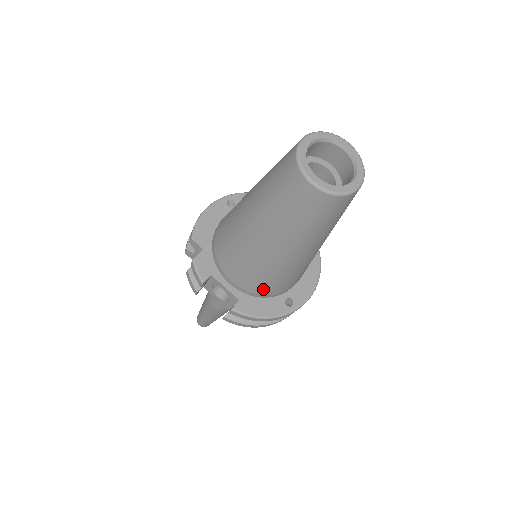
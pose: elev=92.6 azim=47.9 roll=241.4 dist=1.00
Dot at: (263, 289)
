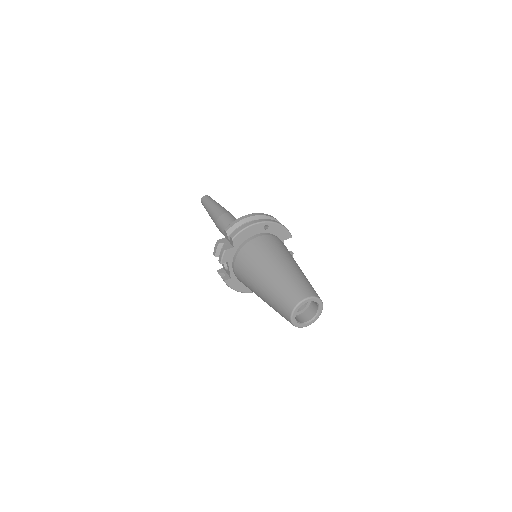
Dot at: occluded
